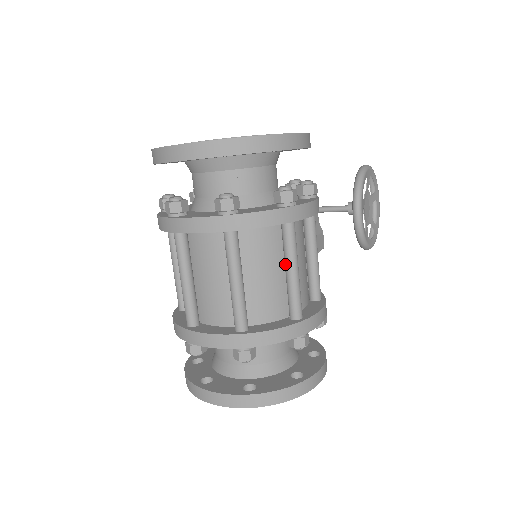
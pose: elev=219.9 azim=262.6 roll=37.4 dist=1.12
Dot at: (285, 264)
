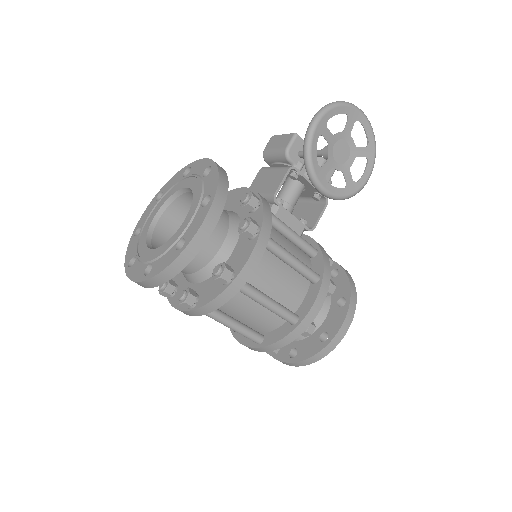
Dot at: (259, 303)
